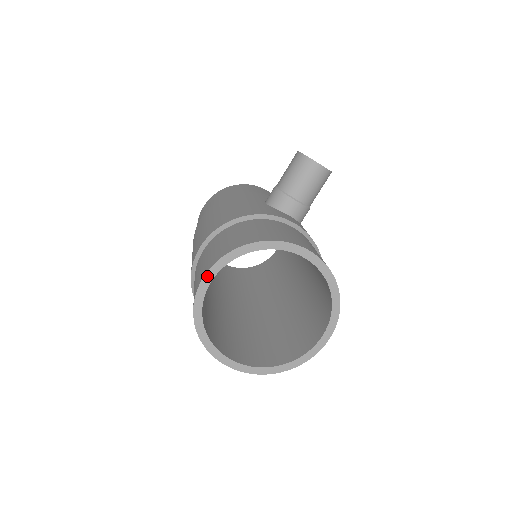
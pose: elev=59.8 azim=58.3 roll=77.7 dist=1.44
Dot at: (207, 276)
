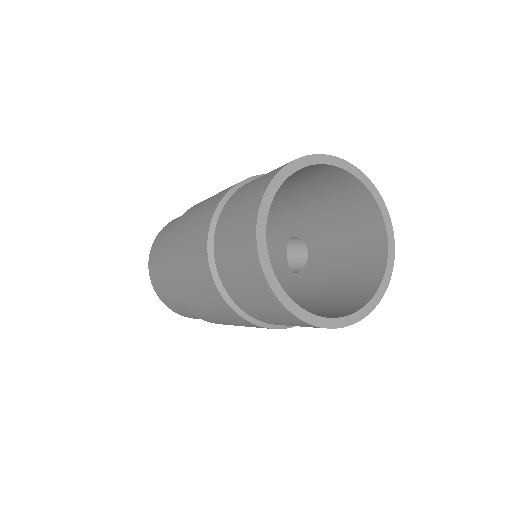
Dot at: (329, 158)
